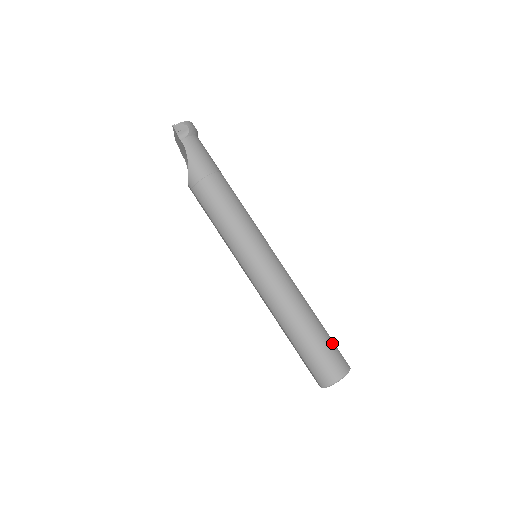
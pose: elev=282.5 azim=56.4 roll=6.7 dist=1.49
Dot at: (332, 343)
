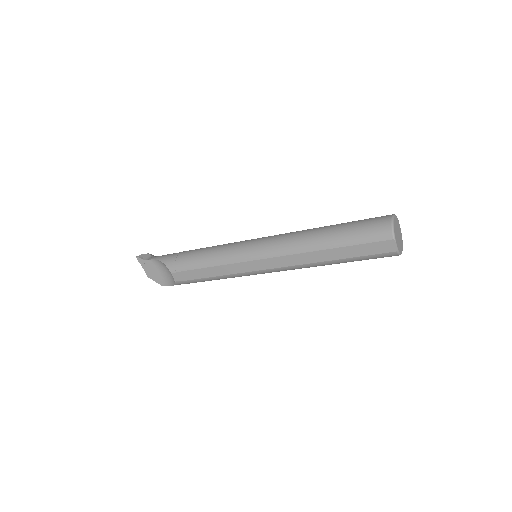
Dot at: occluded
